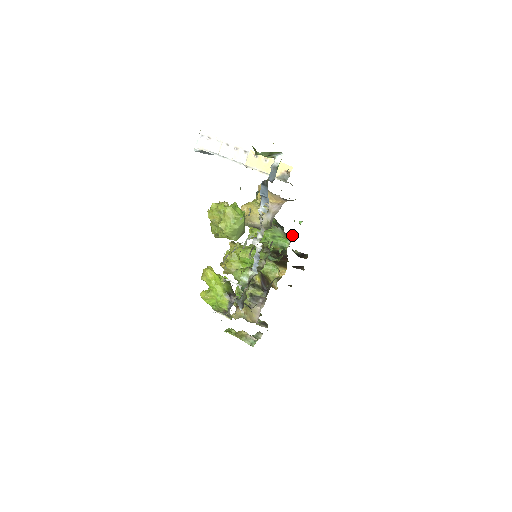
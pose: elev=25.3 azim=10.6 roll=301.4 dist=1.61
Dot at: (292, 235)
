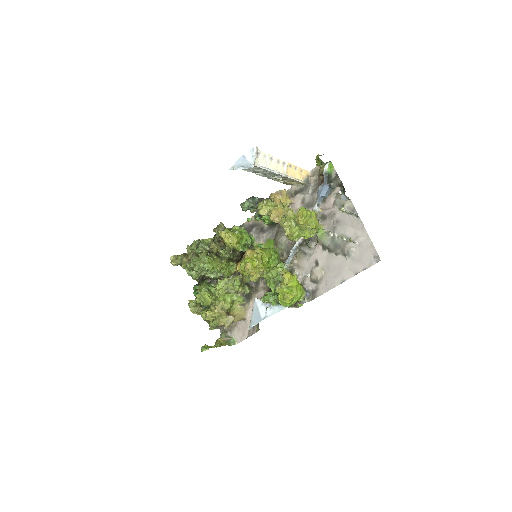
Dot at: occluded
